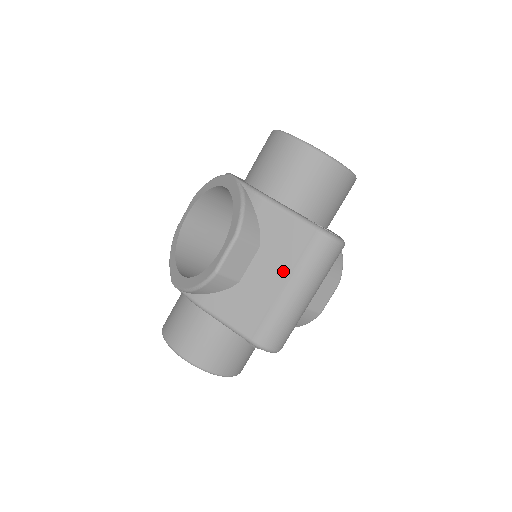
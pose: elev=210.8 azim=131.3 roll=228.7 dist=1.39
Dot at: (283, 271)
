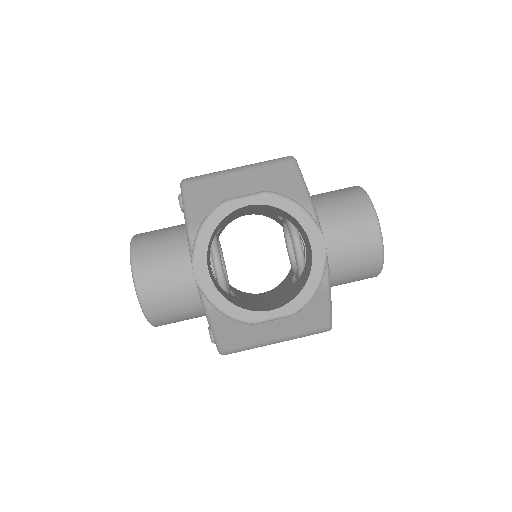
Dot at: (286, 332)
